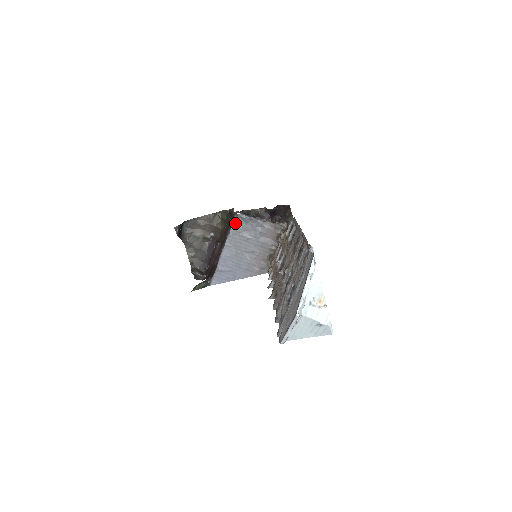
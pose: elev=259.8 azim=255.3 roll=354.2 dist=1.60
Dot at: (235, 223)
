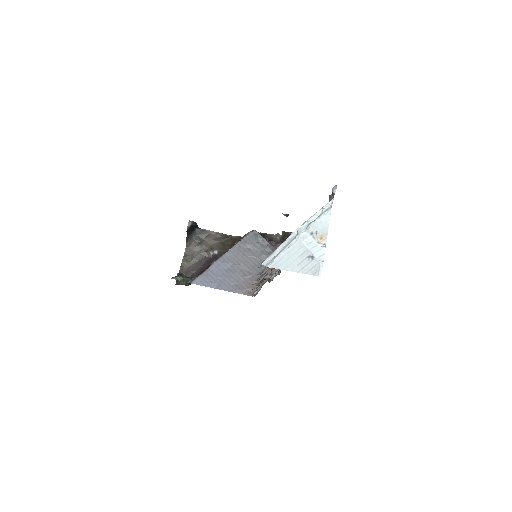
Dot at: (247, 237)
